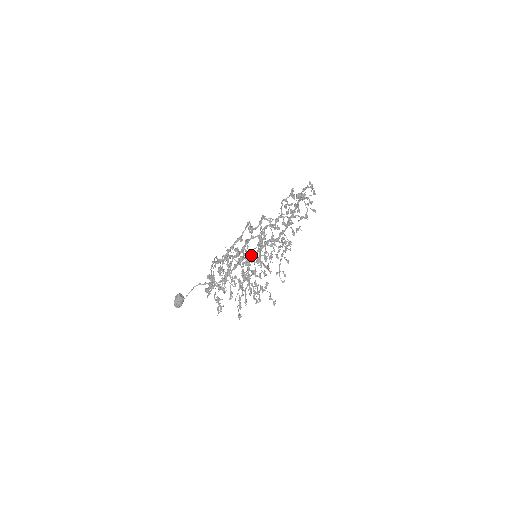
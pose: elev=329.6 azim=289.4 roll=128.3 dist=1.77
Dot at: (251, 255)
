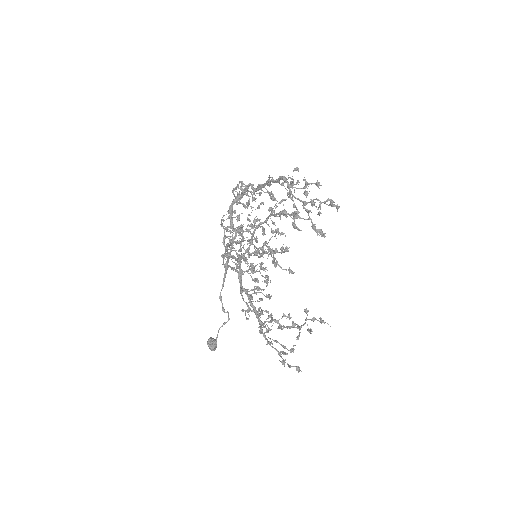
Dot at: (261, 269)
